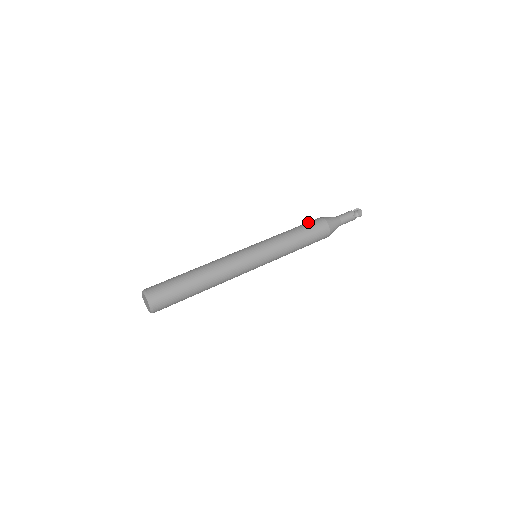
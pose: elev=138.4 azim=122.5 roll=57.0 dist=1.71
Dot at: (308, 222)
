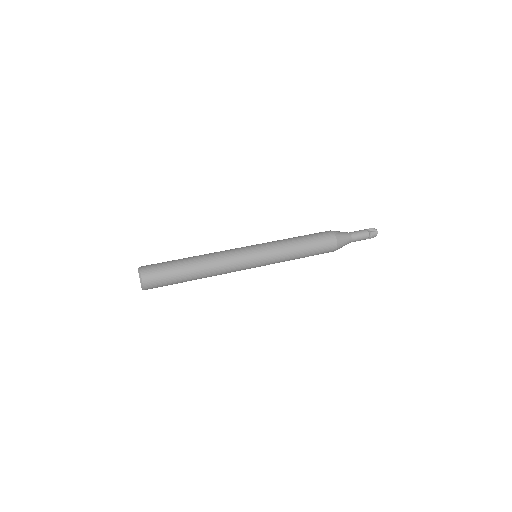
Dot at: (321, 238)
